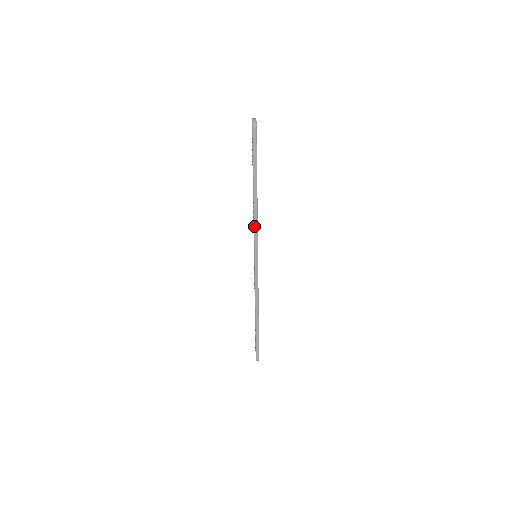
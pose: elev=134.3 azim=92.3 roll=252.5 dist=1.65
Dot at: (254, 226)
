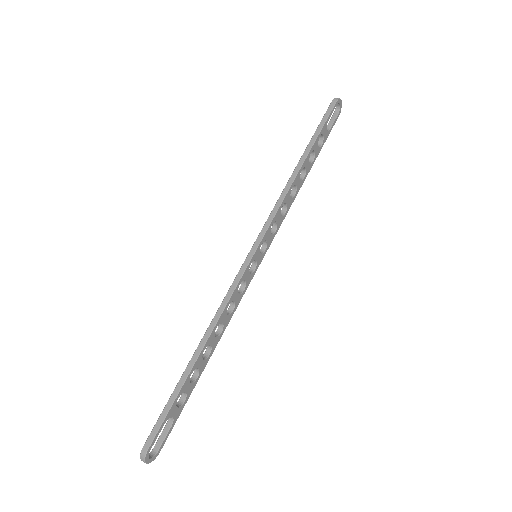
Dot at: (276, 203)
